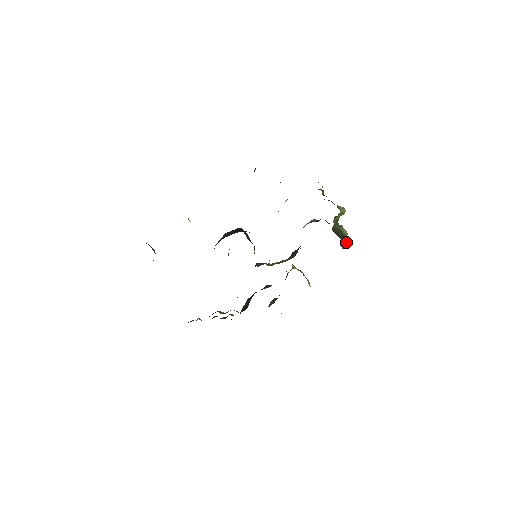
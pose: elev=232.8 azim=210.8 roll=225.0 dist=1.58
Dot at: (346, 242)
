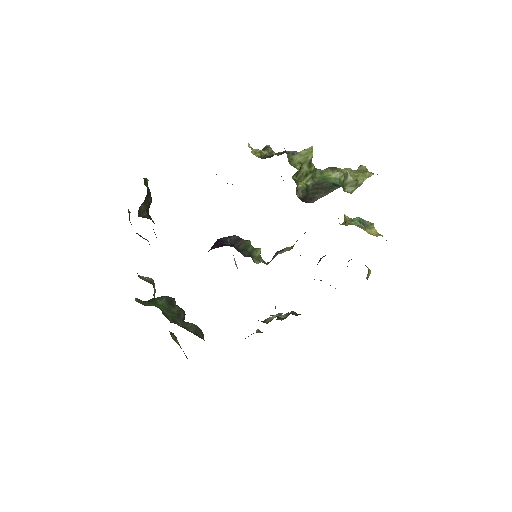
Dot at: (355, 180)
